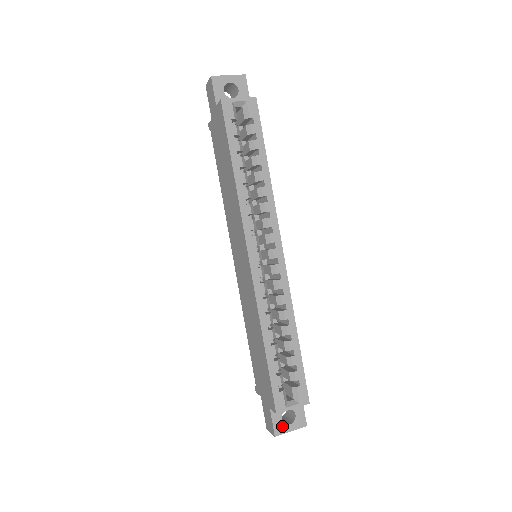
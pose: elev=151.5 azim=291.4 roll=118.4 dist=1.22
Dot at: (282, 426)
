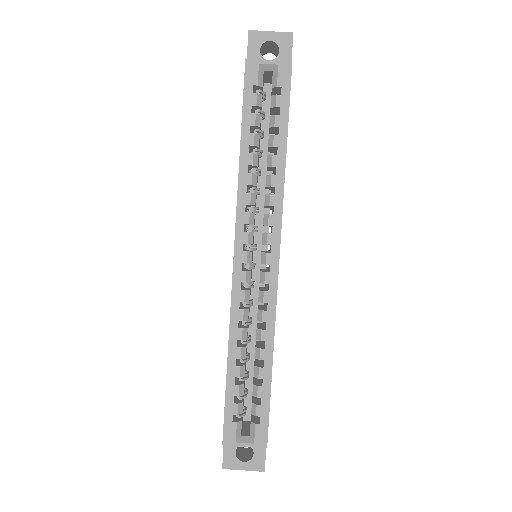
Dot at: (234, 460)
